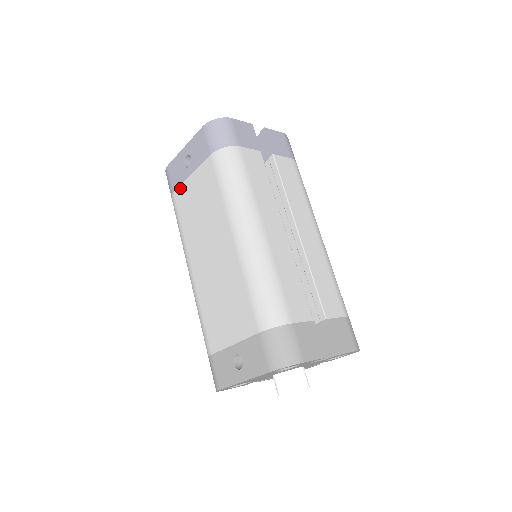
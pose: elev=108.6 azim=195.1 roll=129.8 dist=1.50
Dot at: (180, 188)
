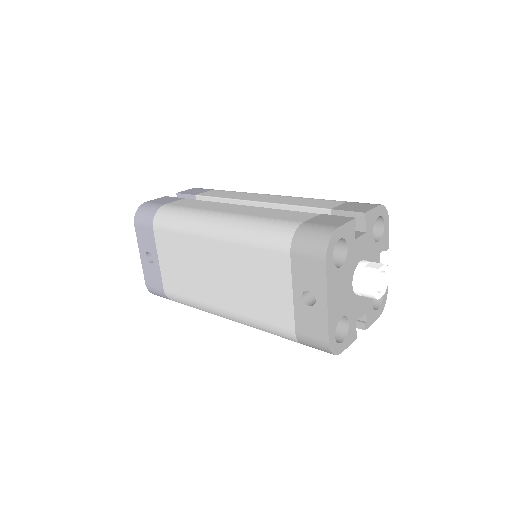
Dot at: (163, 280)
